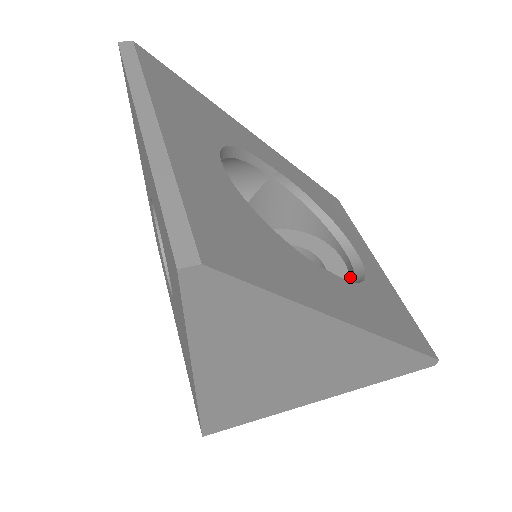
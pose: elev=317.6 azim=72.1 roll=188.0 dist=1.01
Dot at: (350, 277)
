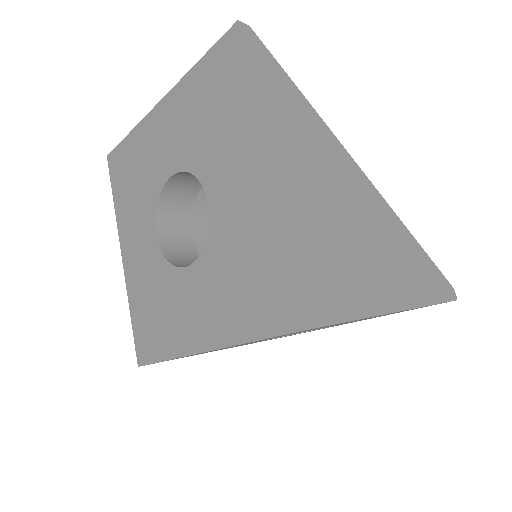
Dot at: occluded
